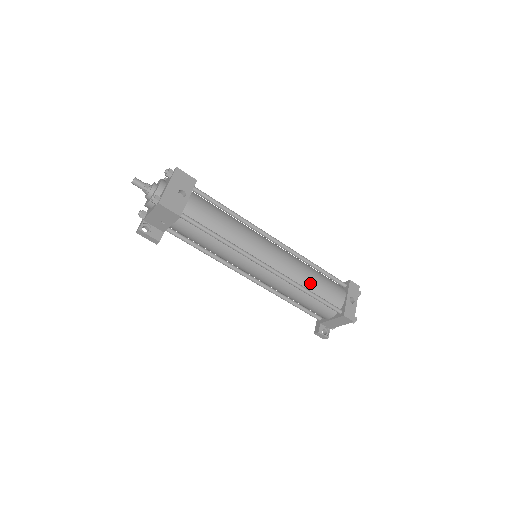
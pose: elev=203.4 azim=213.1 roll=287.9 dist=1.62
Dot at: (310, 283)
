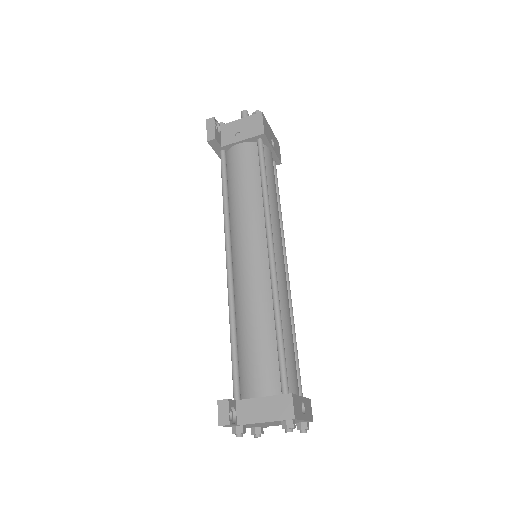
Dot at: (286, 324)
